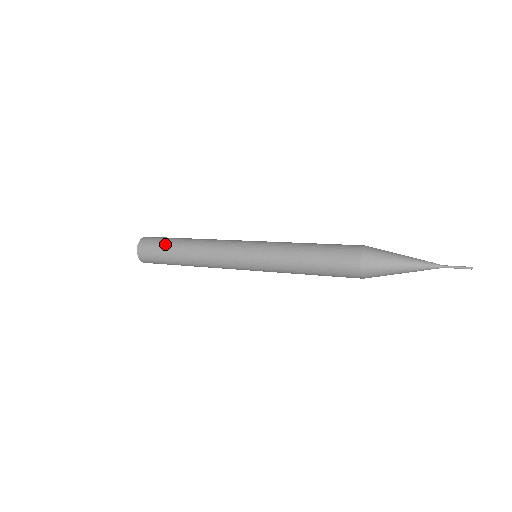
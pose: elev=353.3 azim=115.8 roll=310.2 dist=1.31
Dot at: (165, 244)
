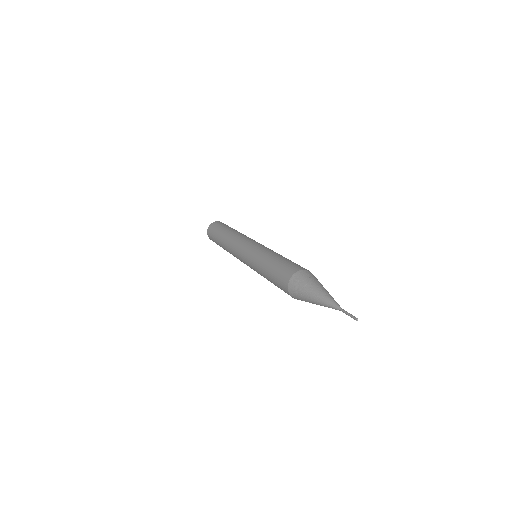
Dot at: (219, 229)
